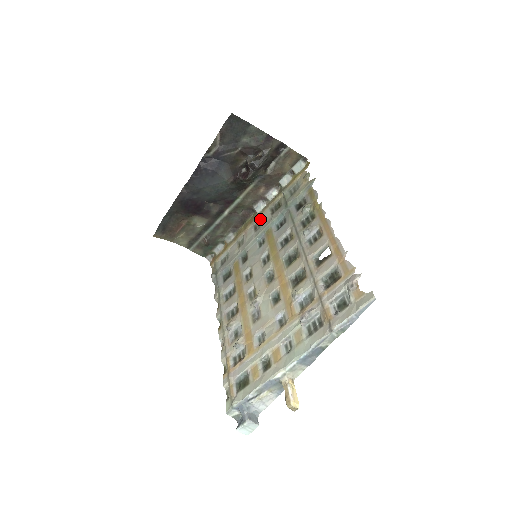
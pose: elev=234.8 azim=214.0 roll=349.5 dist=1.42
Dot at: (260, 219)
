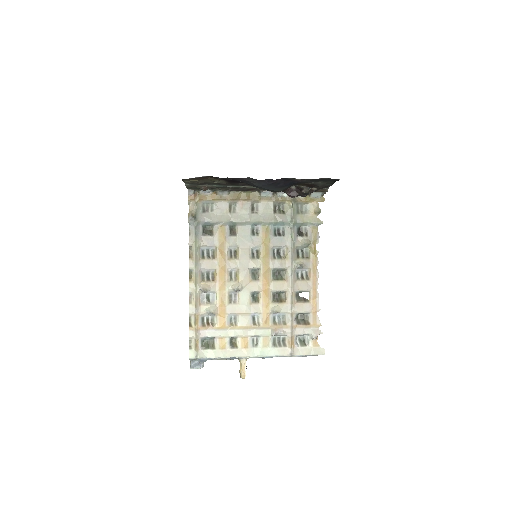
Dot at: (261, 204)
